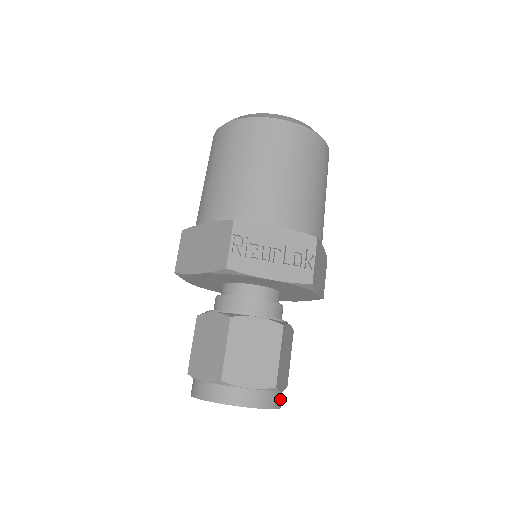
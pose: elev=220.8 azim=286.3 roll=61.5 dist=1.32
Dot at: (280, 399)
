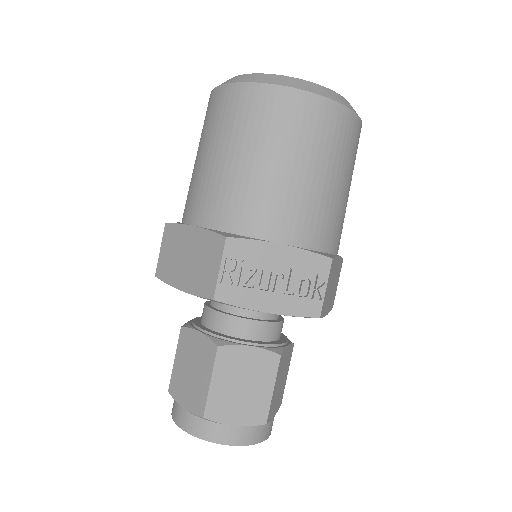
Dot at: (271, 427)
